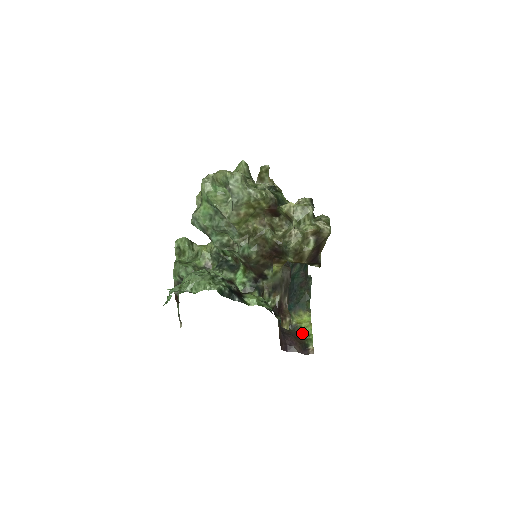
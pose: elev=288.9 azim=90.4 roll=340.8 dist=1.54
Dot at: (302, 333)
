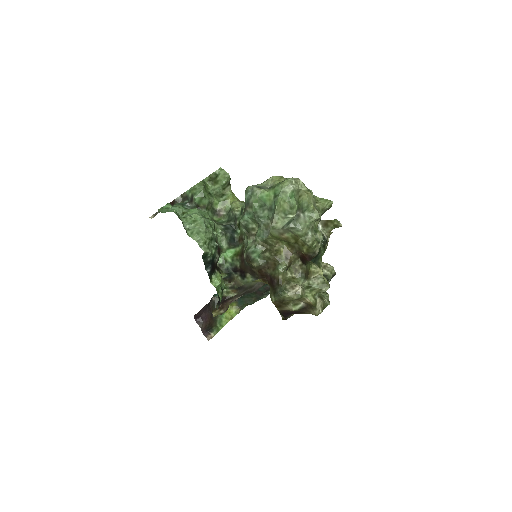
Dot at: (219, 318)
